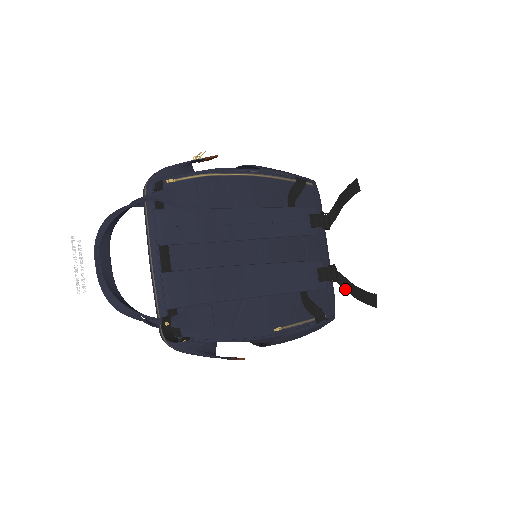
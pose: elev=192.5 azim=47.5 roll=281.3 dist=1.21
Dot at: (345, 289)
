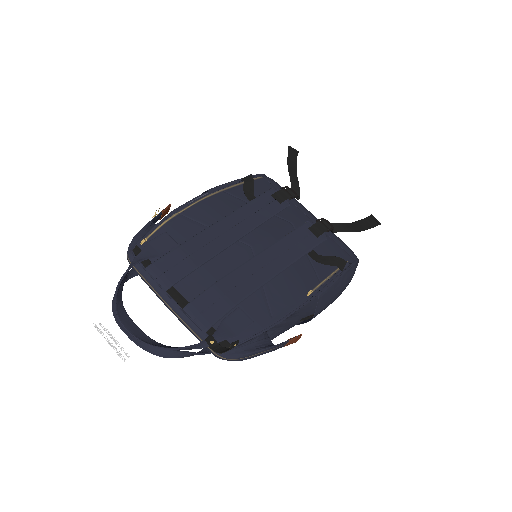
Dot at: occluded
